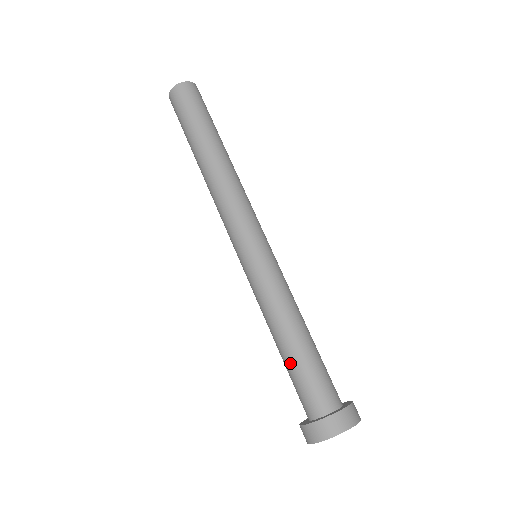
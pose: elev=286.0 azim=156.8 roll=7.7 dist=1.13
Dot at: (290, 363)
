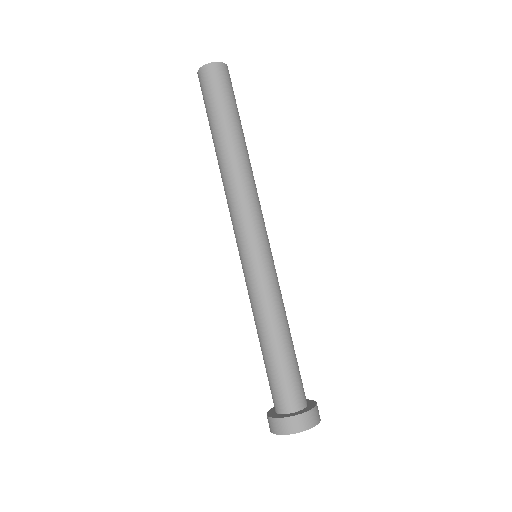
Dot at: (278, 361)
